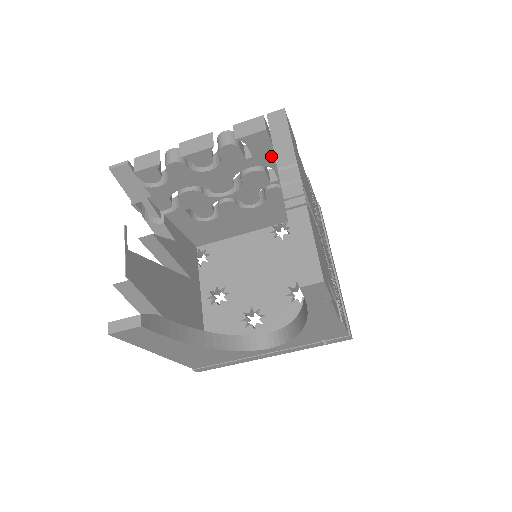
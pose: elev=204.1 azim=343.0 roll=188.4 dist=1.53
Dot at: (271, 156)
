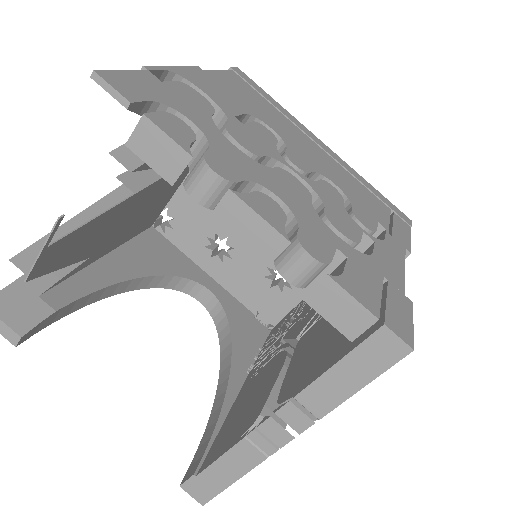
Dot at: occluded
